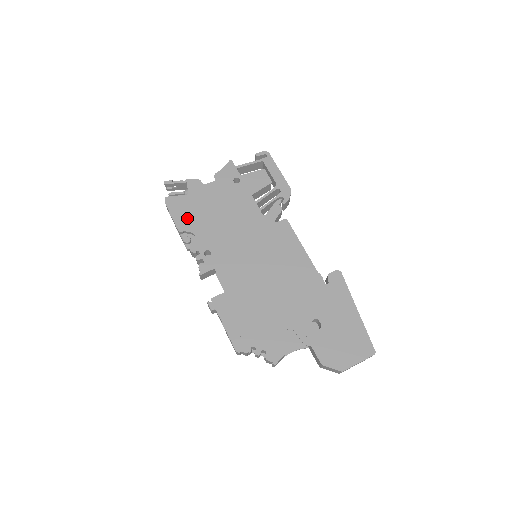
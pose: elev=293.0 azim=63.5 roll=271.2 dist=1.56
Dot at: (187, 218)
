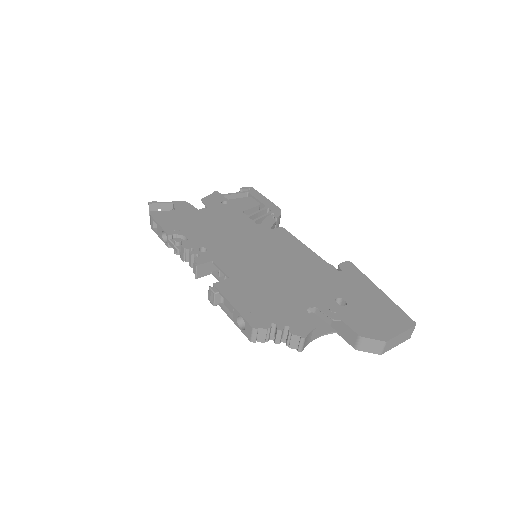
Dot at: (176, 225)
